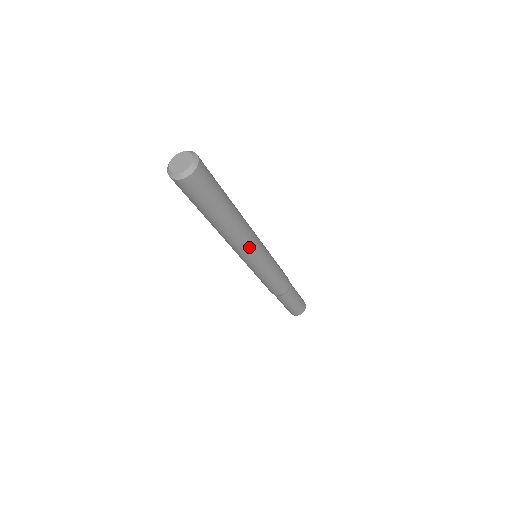
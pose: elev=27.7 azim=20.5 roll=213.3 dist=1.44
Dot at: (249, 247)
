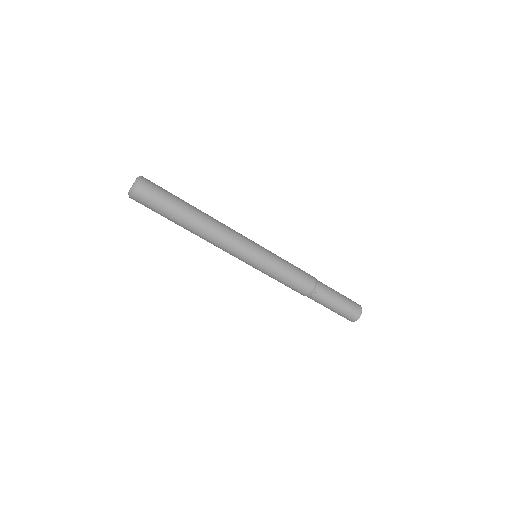
Dot at: (233, 239)
